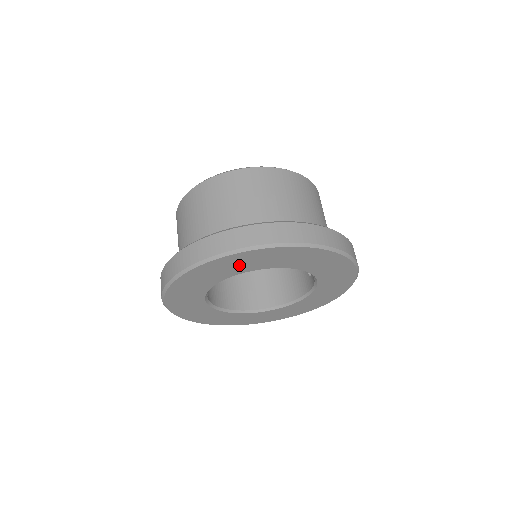
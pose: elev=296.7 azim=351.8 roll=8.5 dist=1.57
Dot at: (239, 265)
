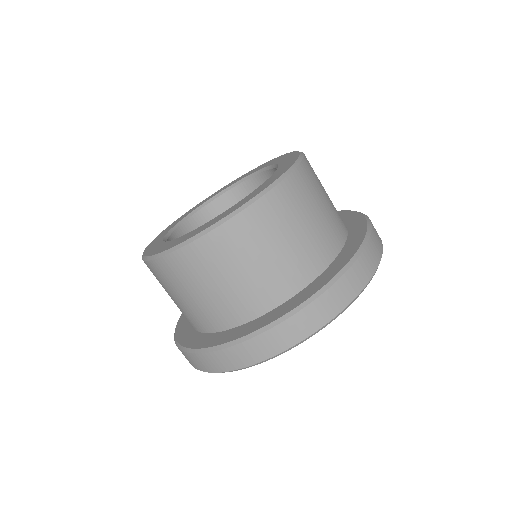
Dot at: occluded
